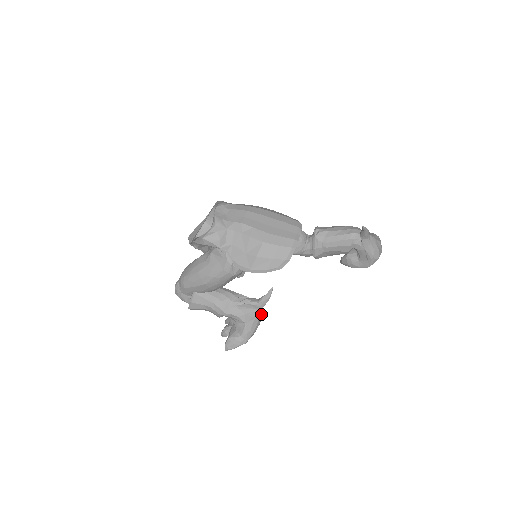
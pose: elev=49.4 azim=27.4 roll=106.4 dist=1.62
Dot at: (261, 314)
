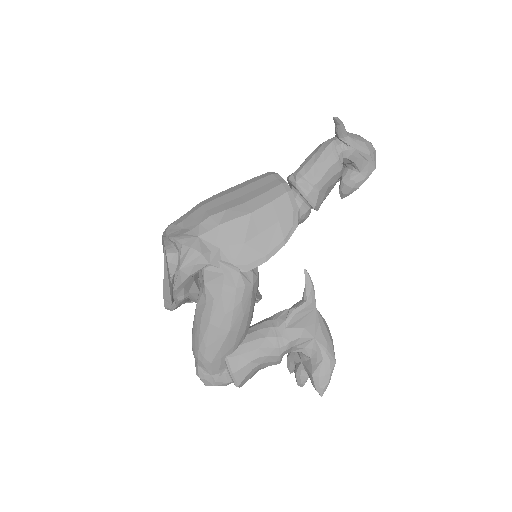
Dot at: (320, 314)
